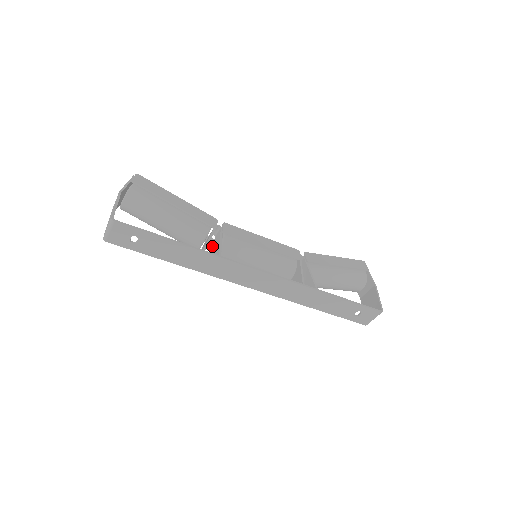
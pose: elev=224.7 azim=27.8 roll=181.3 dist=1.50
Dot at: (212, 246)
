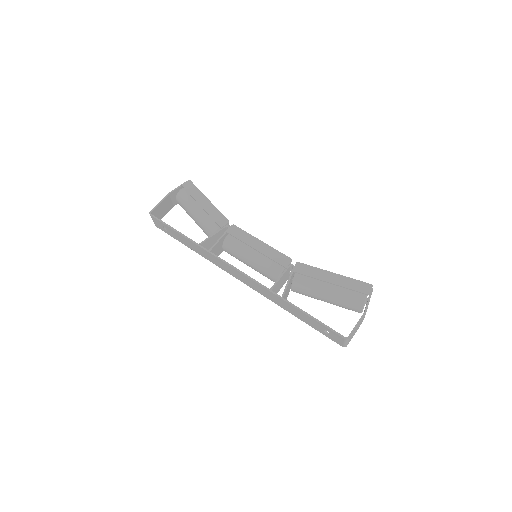
Dot at: occluded
